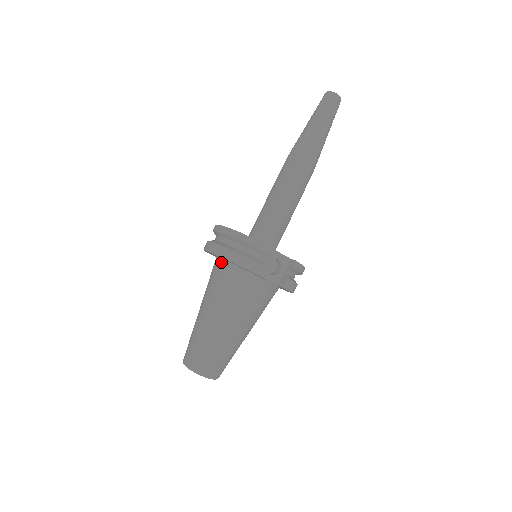
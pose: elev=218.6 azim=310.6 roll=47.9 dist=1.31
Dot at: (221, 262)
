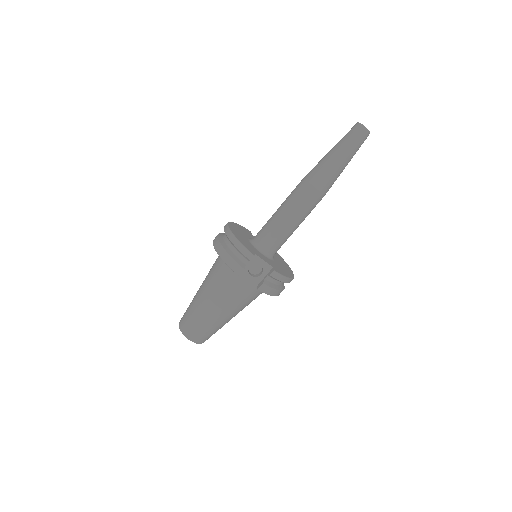
Dot at: occluded
